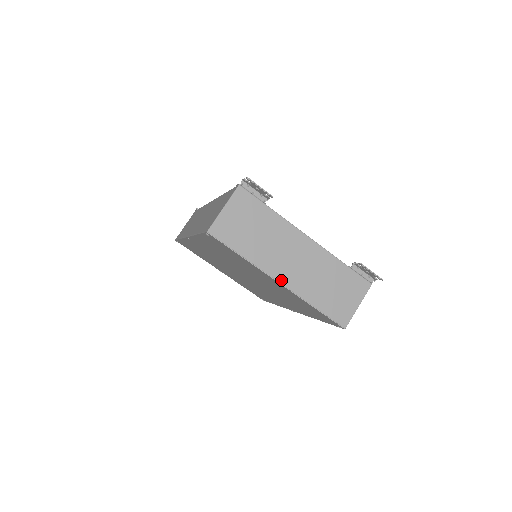
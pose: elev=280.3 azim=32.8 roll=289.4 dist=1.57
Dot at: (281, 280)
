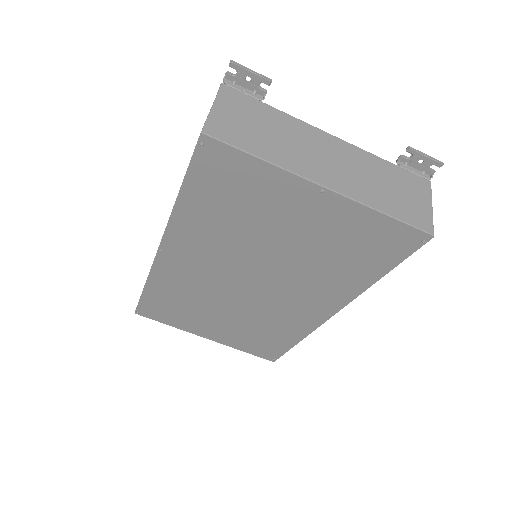
Dot at: (324, 184)
